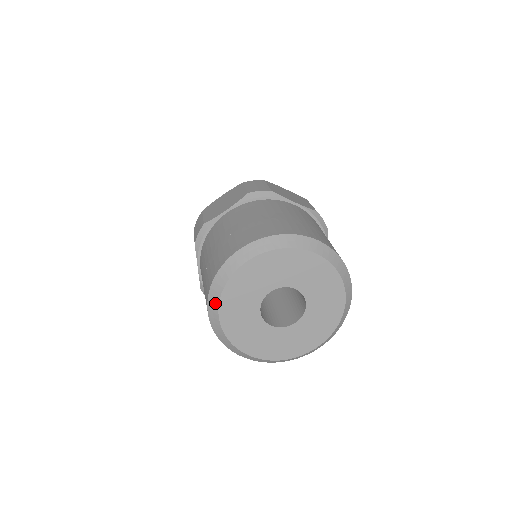
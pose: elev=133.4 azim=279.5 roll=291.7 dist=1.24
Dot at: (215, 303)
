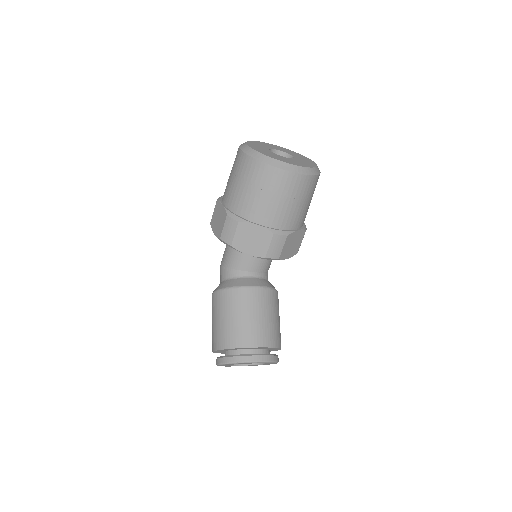
Dot at: (244, 145)
